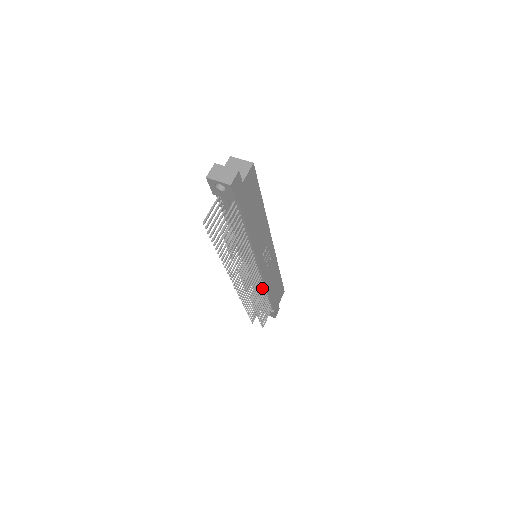
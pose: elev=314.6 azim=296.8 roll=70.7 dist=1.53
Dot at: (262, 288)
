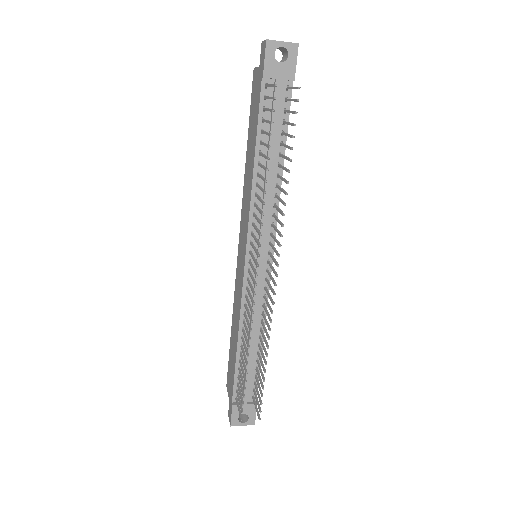
Dot at: (261, 322)
